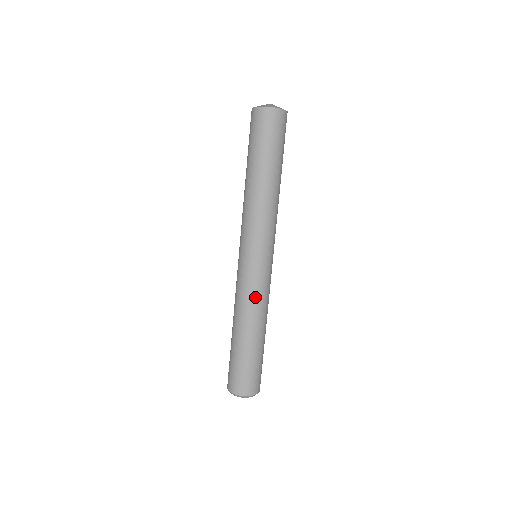
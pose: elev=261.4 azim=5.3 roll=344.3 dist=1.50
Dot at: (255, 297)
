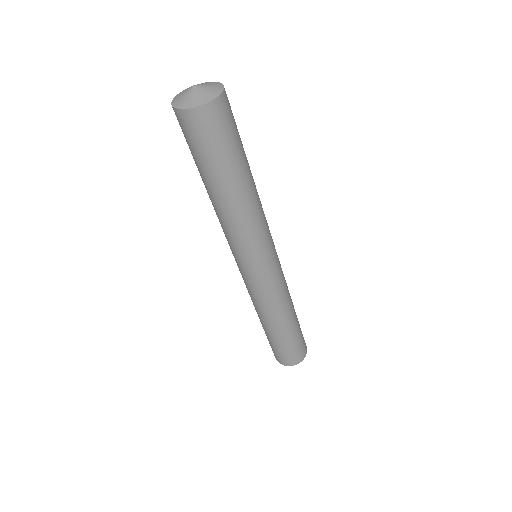
Dot at: (281, 294)
